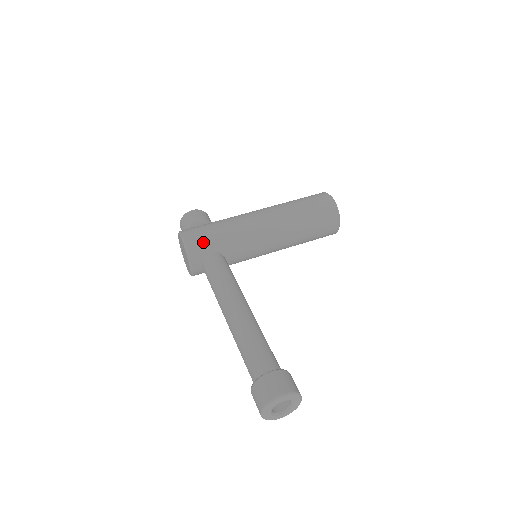
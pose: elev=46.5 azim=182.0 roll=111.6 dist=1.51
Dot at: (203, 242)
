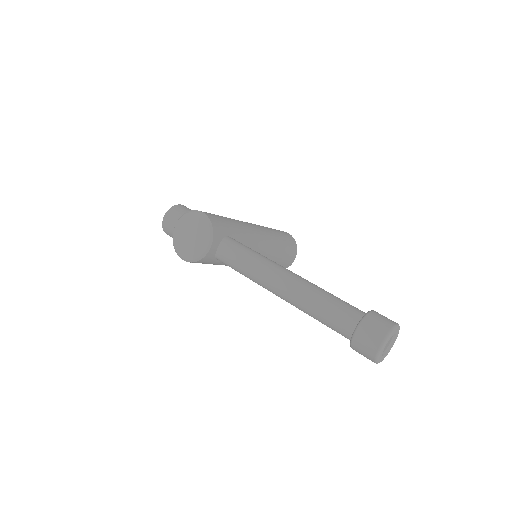
Dot at: (222, 223)
